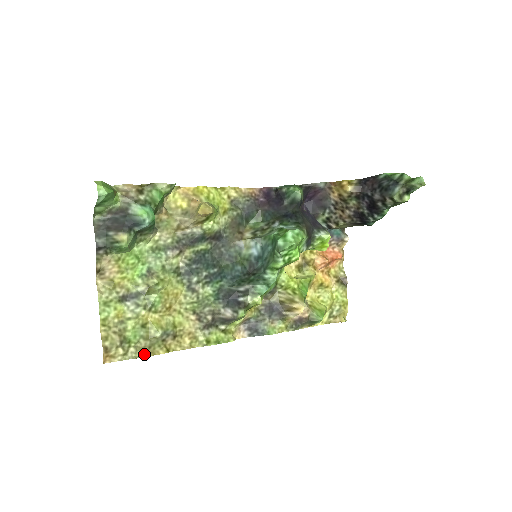
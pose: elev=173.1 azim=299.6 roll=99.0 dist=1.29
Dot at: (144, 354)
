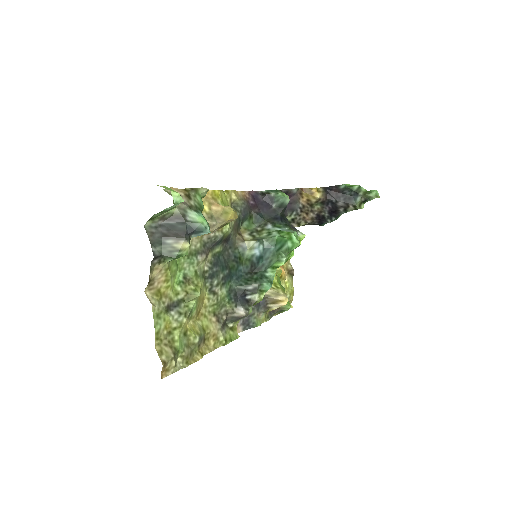
Dot at: (188, 362)
